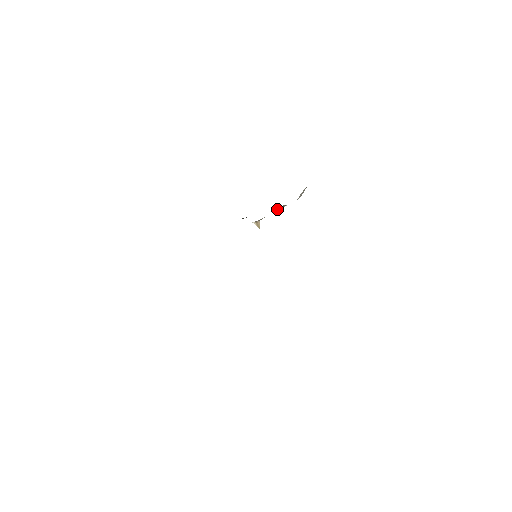
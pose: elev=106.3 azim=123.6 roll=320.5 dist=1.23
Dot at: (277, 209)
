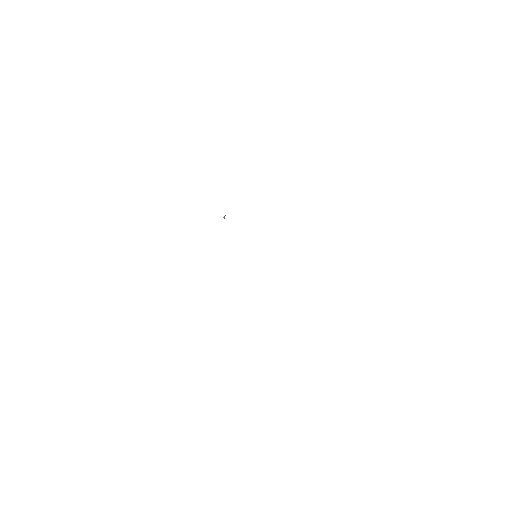
Dot at: occluded
